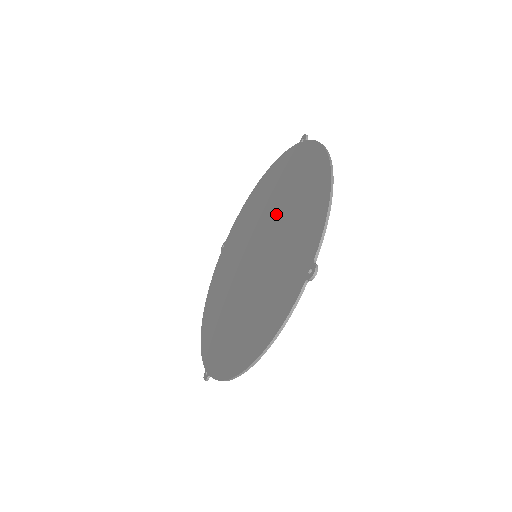
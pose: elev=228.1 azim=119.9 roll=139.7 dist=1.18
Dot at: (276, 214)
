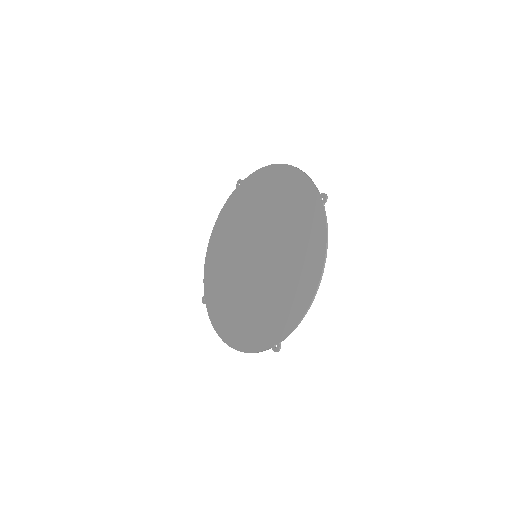
Dot at: (279, 245)
